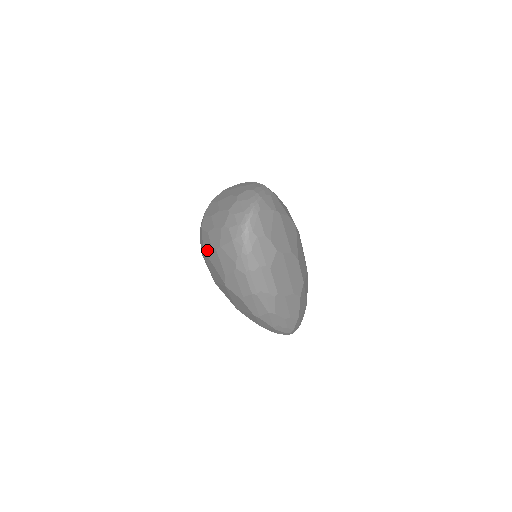
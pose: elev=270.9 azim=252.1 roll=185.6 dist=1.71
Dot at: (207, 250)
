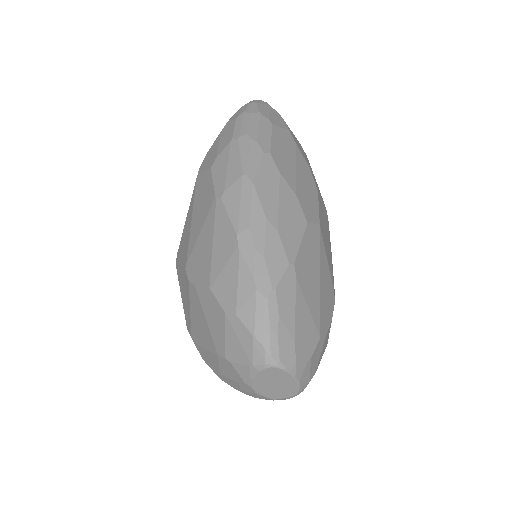
Dot at: occluded
